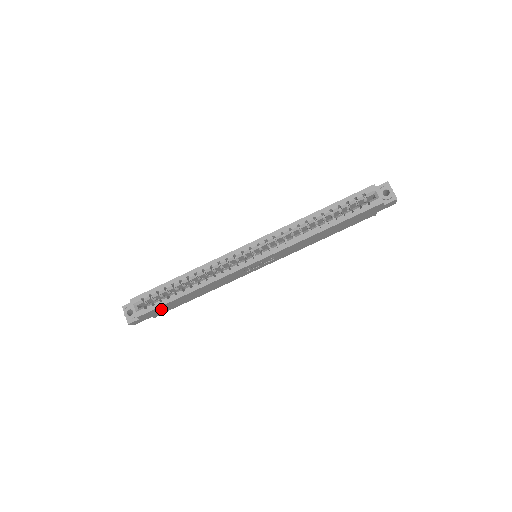
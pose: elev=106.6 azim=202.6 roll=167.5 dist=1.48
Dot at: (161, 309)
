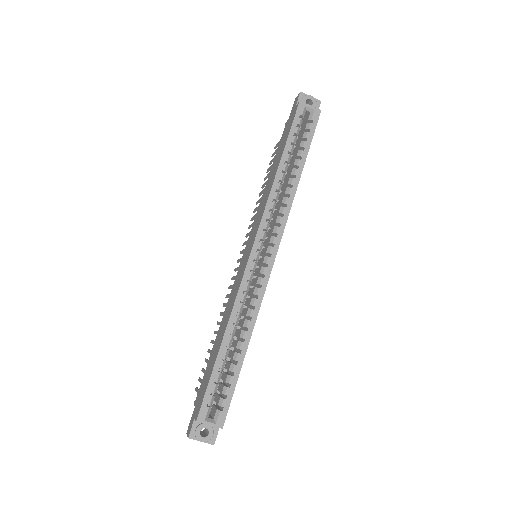
Dot at: occluded
